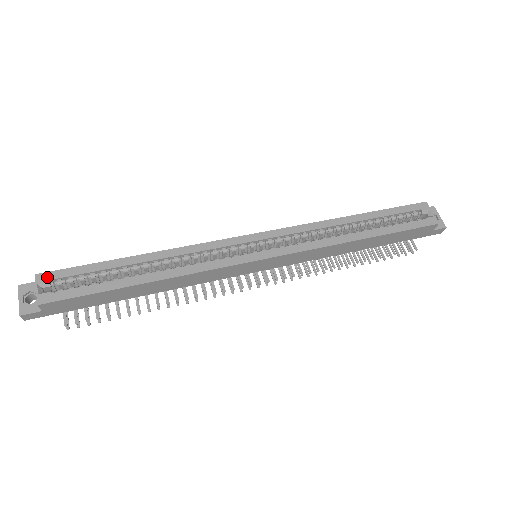
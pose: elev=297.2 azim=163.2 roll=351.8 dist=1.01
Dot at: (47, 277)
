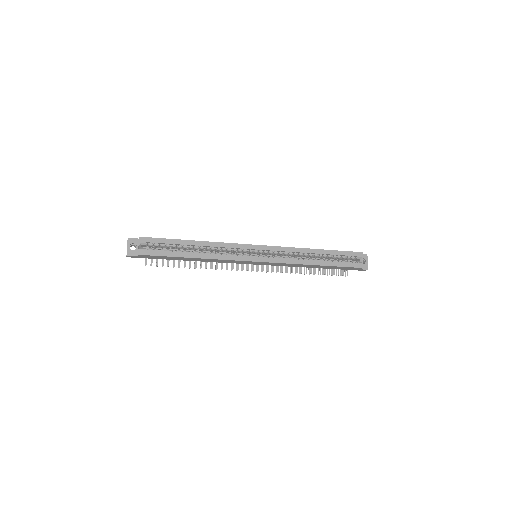
Dot at: (145, 240)
